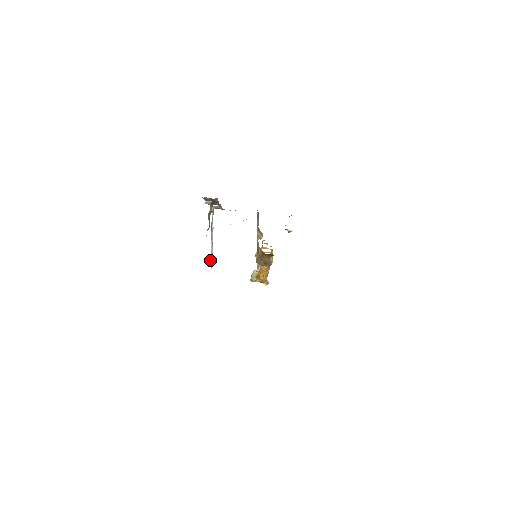
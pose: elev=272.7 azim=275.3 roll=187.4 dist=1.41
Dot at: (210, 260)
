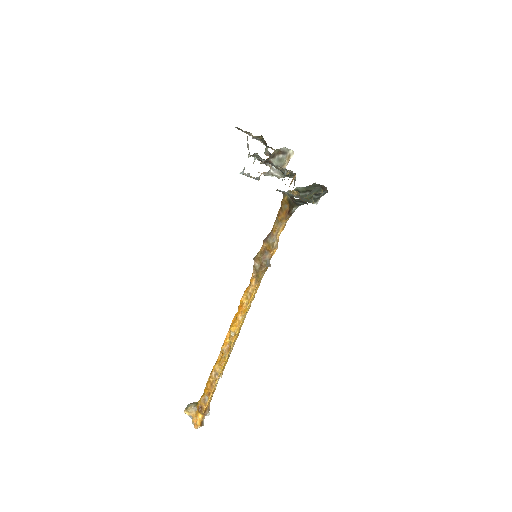
Dot at: (242, 172)
